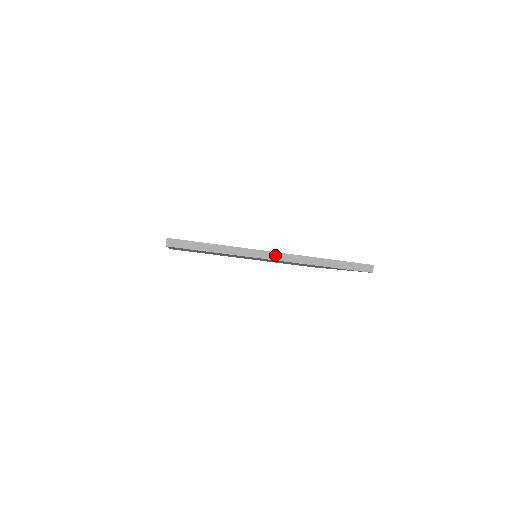
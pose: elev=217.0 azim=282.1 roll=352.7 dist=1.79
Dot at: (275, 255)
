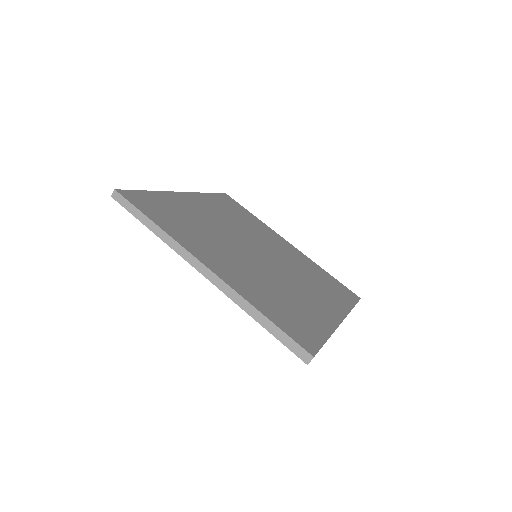
Dot at: occluded
